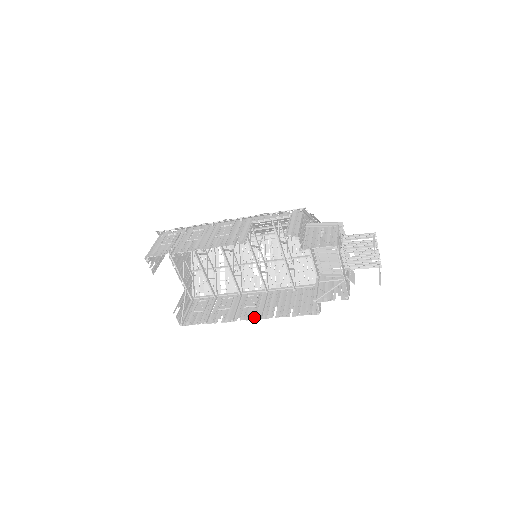
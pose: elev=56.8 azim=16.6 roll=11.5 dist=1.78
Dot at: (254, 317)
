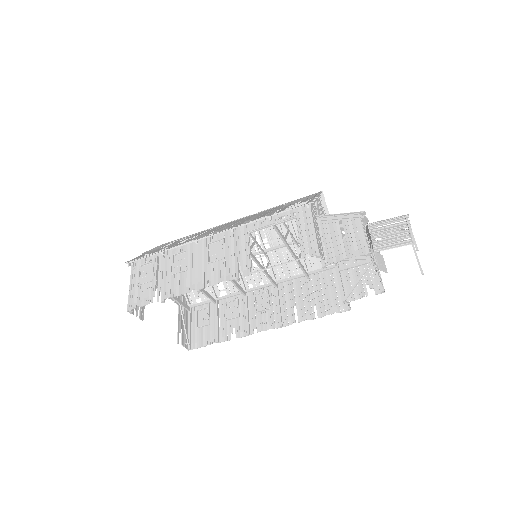
Dot at: (273, 326)
